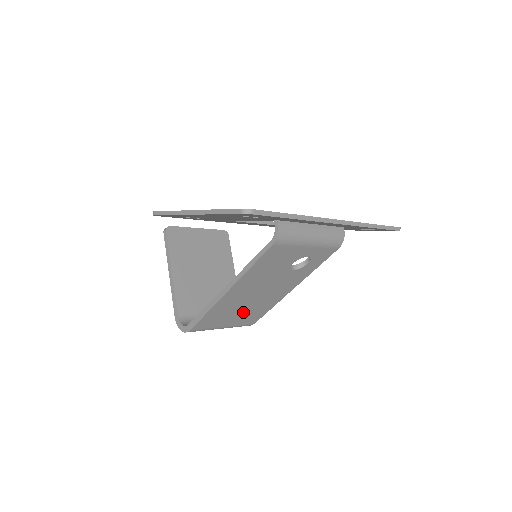
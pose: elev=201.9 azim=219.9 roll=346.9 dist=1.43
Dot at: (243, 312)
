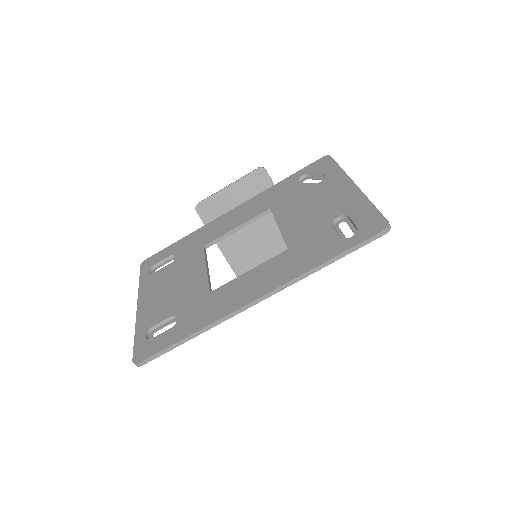
Dot at: occluded
